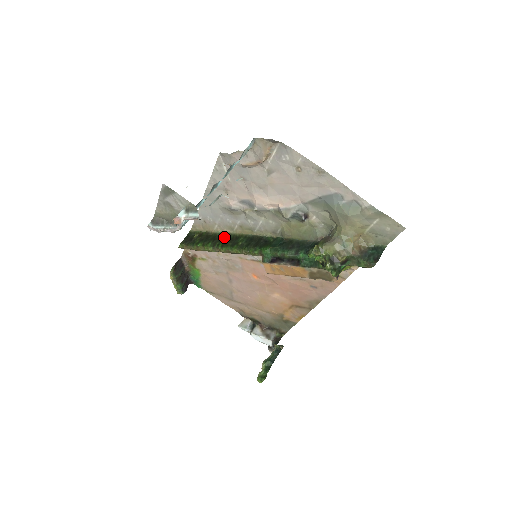
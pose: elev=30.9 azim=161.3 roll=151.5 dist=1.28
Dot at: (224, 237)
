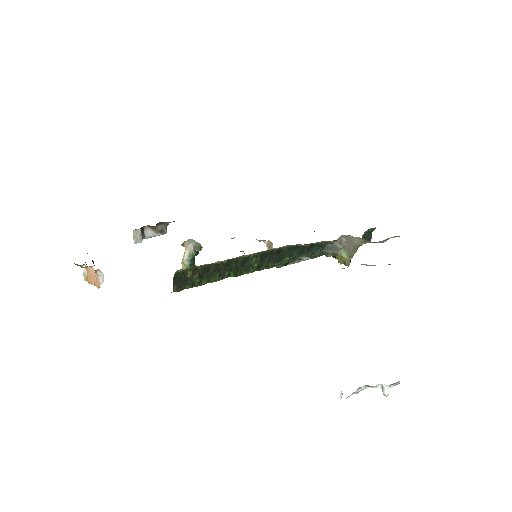
Dot at: (230, 264)
